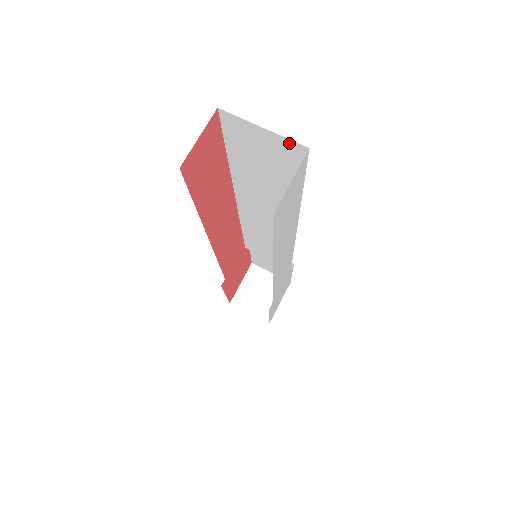
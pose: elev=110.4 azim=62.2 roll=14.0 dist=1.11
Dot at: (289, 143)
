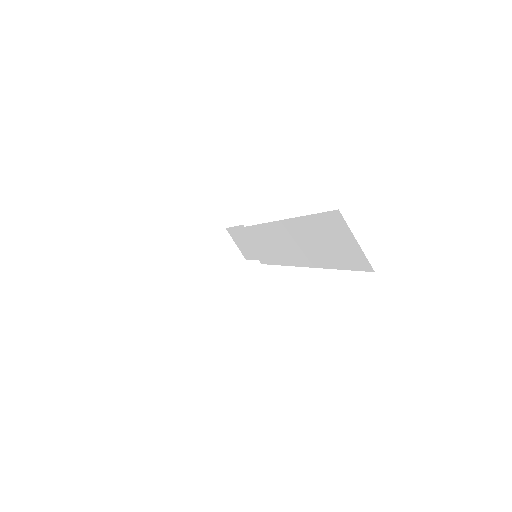
Dot at: (365, 259)
